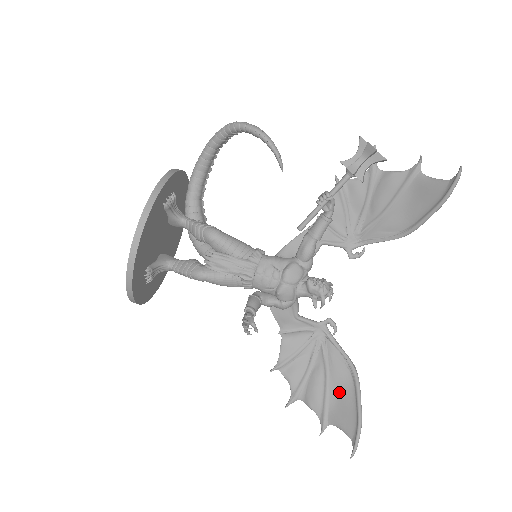
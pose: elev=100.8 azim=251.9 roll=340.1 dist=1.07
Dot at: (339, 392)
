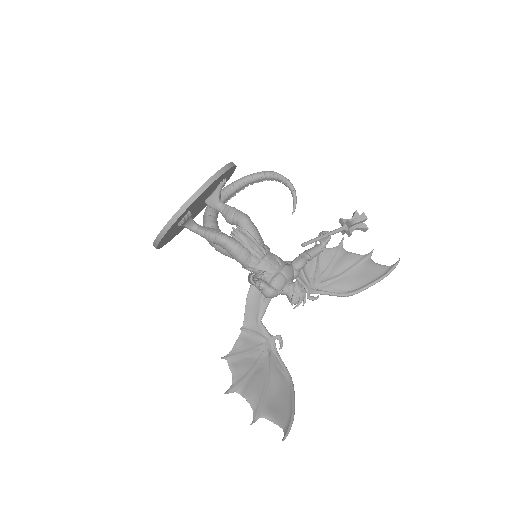
Dot at: (276, 392)
